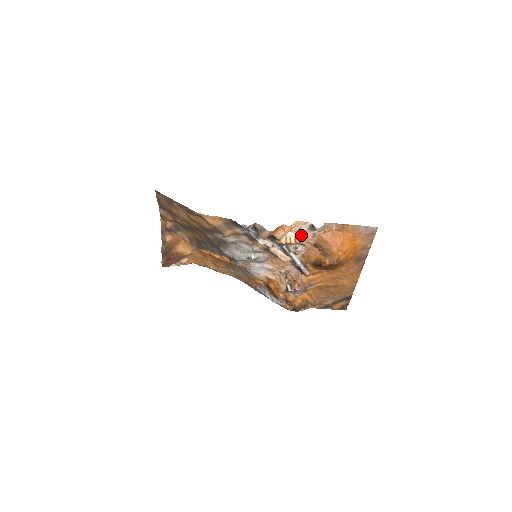
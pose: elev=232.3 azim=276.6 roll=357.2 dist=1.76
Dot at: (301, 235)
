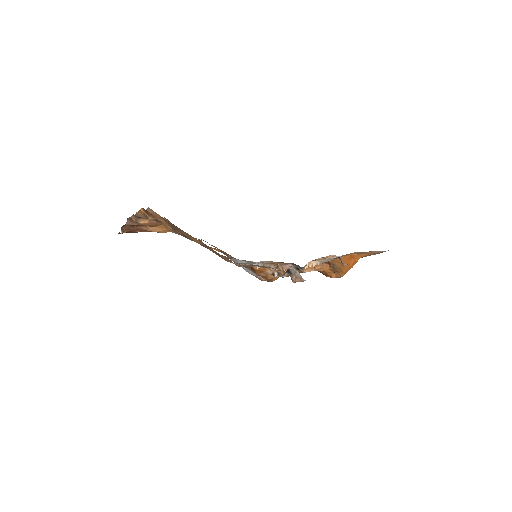
Dot at: (323, 262)
